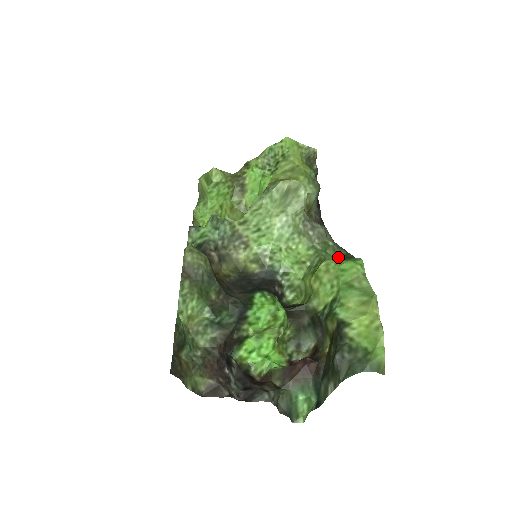
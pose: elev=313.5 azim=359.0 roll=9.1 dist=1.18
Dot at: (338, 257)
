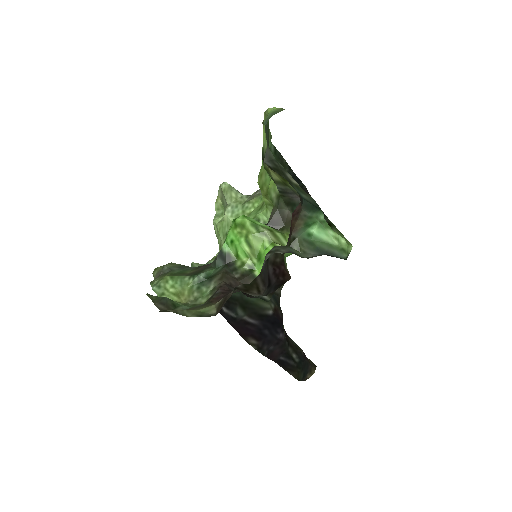
Dot at: occluded
